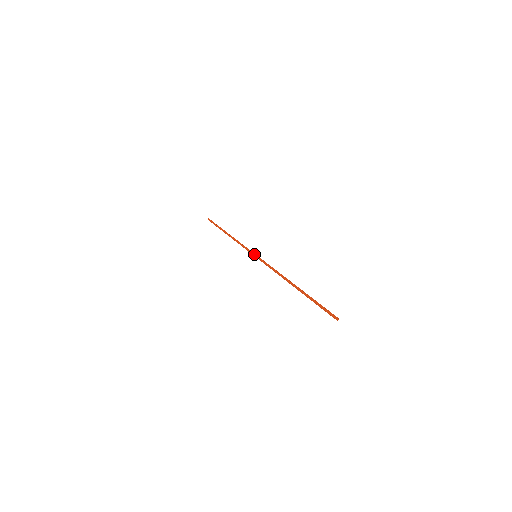
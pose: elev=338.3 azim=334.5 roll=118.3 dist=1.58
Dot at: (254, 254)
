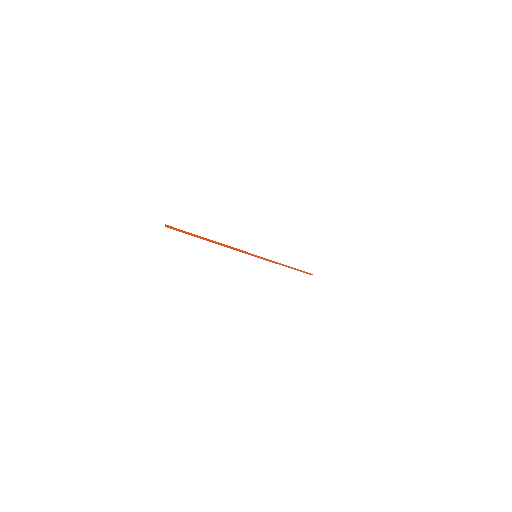
Dot at: (258, 256)
